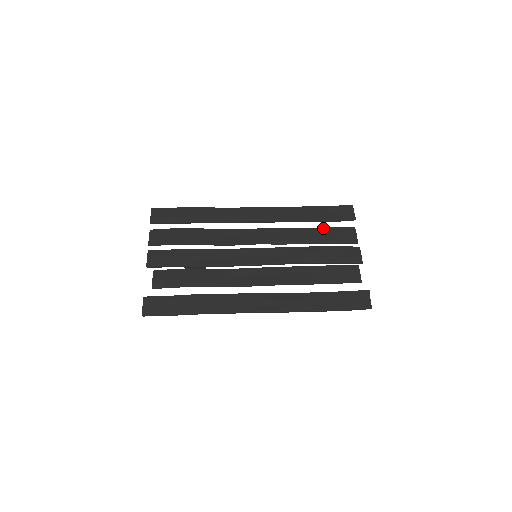
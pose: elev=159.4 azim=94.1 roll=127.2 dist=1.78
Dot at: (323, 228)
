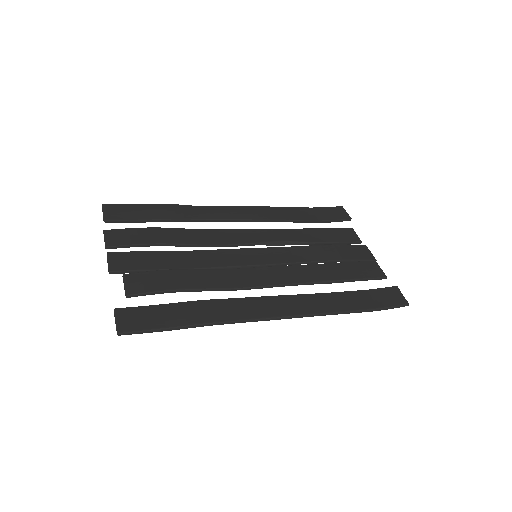
Dot at: (320, 228)
